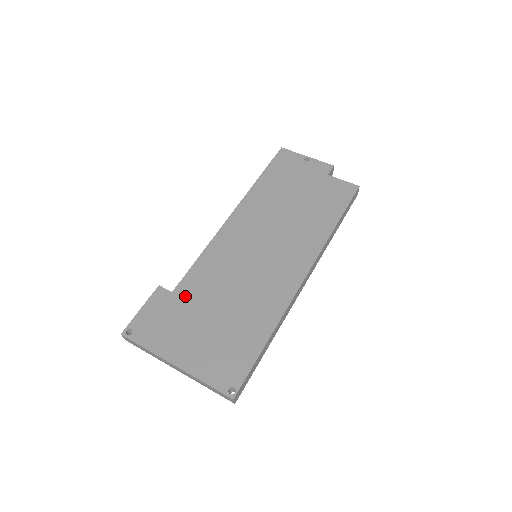
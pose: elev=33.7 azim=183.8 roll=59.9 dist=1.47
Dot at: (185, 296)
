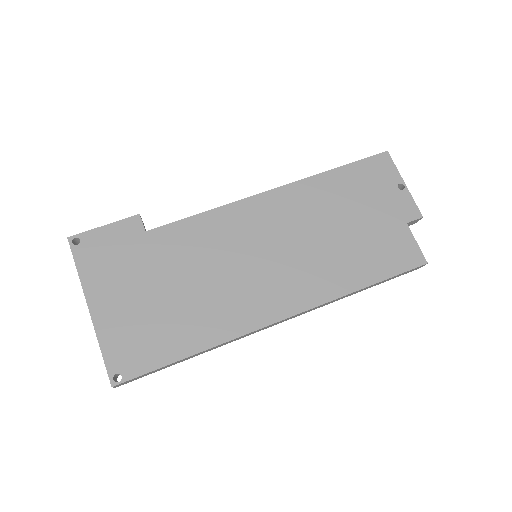
Dot at: (154, 246)
